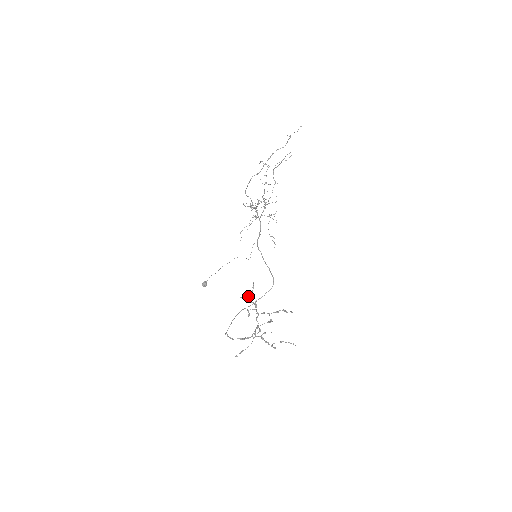
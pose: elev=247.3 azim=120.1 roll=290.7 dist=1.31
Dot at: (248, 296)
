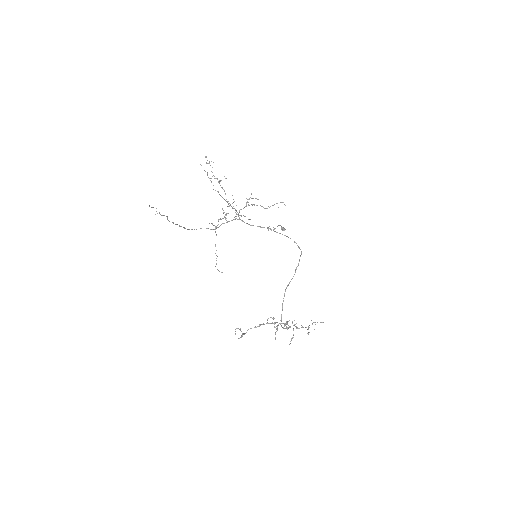
Dot at: (244, 334)
